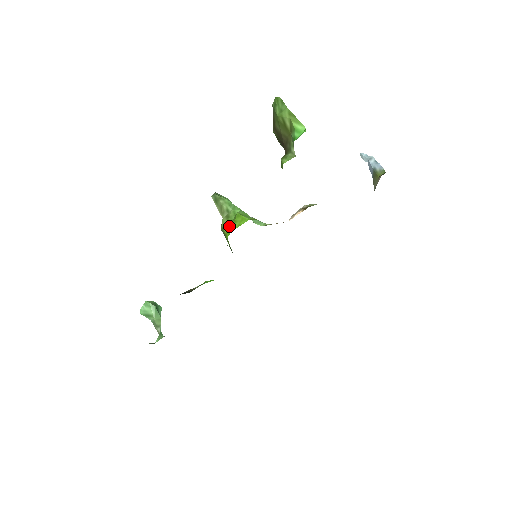
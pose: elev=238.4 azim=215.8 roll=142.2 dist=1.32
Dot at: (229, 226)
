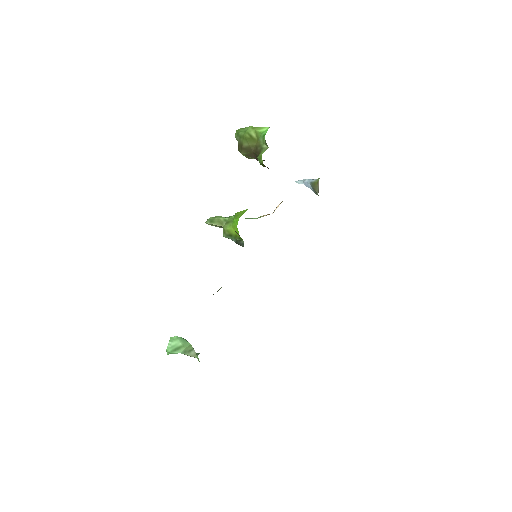
Dot at: (235, 218)
